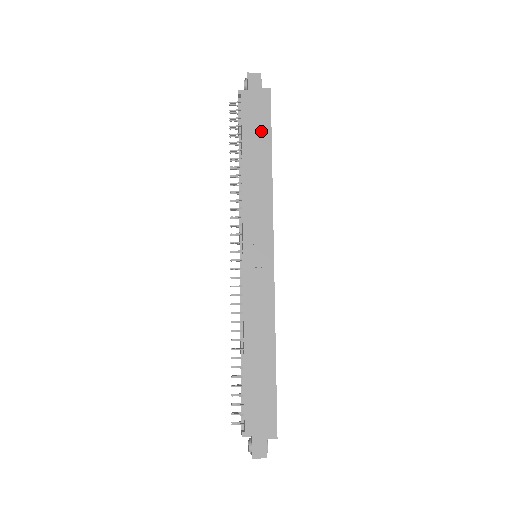
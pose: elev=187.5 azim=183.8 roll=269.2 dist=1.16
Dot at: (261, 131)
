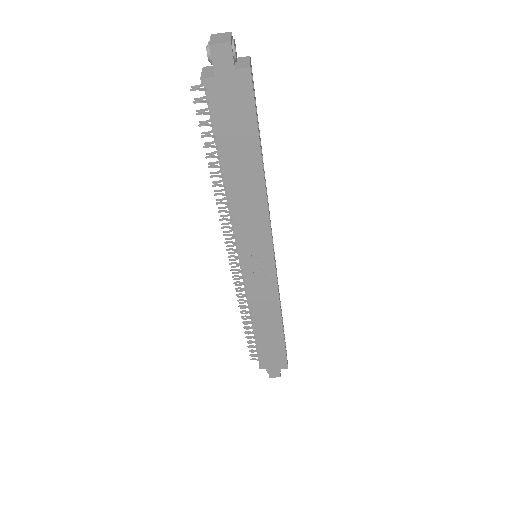
Dot at: (244, 135)
